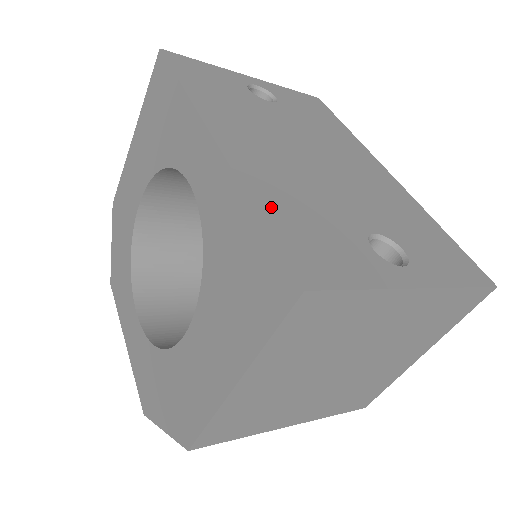
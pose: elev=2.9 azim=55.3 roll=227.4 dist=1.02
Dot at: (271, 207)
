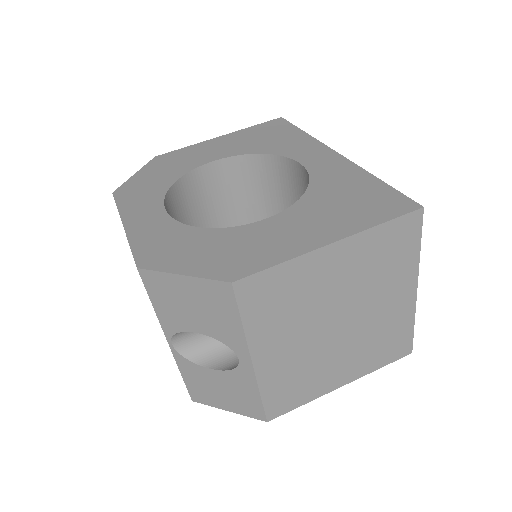
Dot at: occluded
